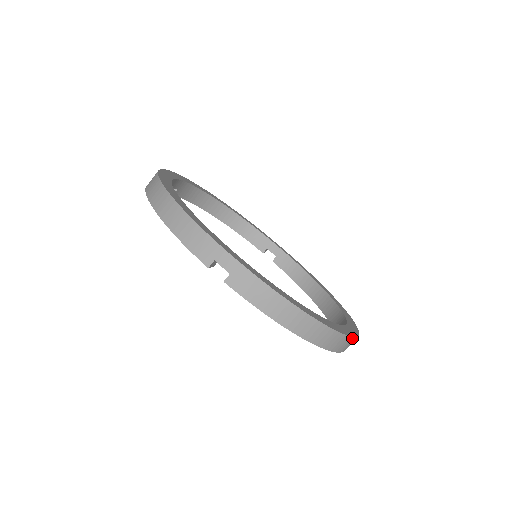
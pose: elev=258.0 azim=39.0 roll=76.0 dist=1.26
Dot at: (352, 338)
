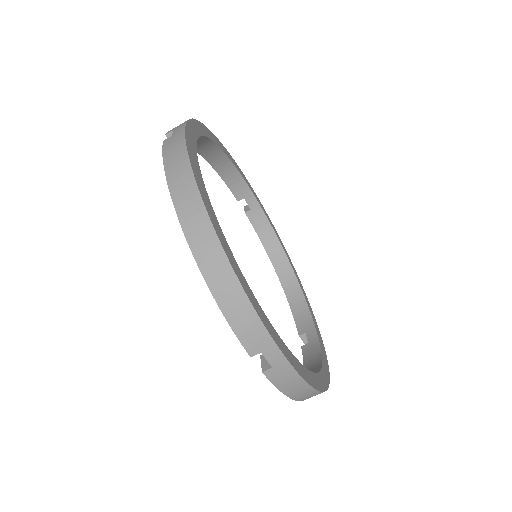
Dot at: occluded
